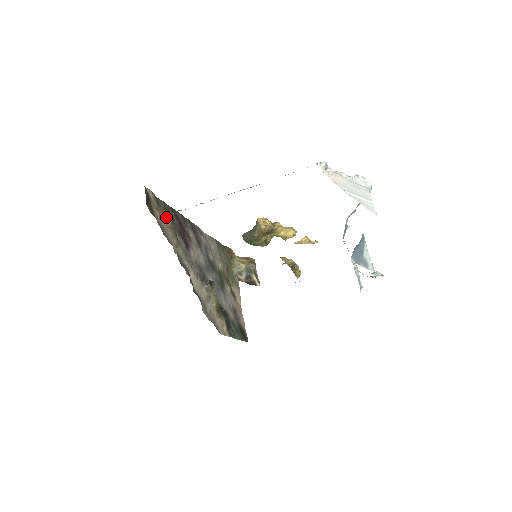
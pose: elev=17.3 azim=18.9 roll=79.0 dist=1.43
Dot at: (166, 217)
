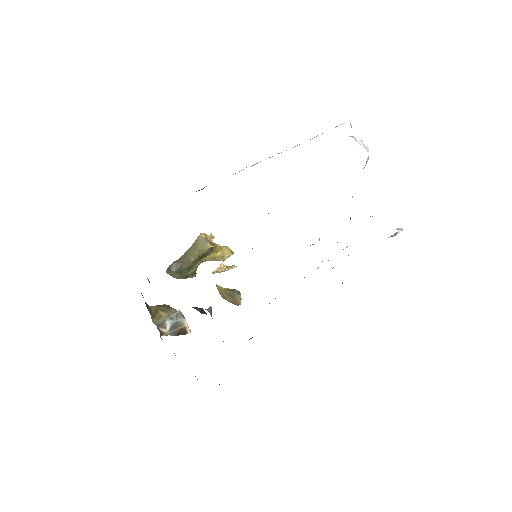
Dot at: occluded
